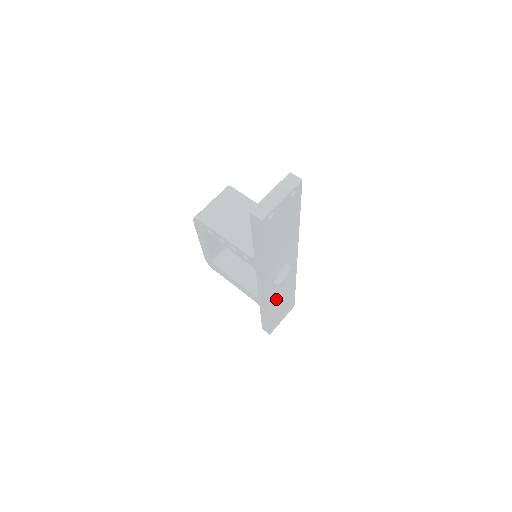
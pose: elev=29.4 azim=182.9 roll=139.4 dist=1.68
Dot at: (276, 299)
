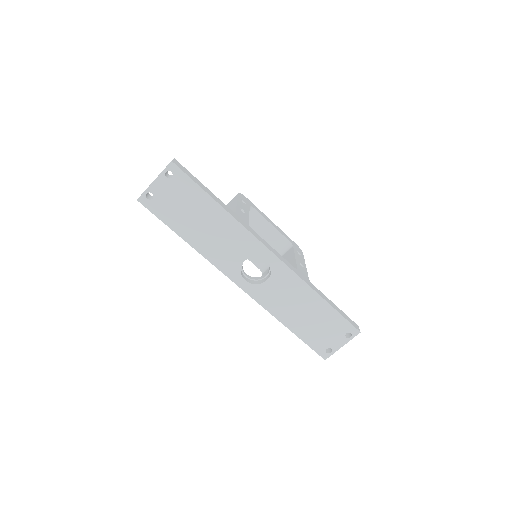
Dot at: (280, 304)
